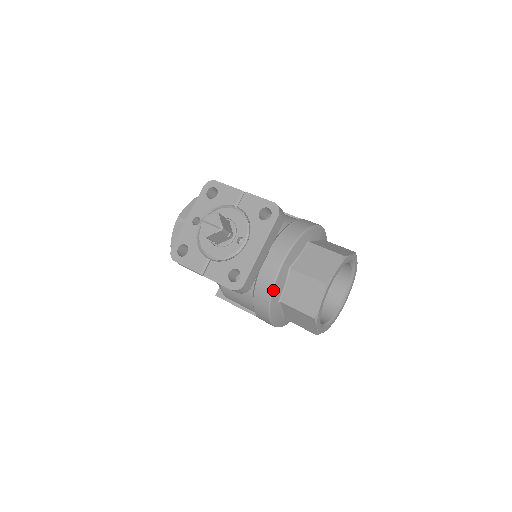
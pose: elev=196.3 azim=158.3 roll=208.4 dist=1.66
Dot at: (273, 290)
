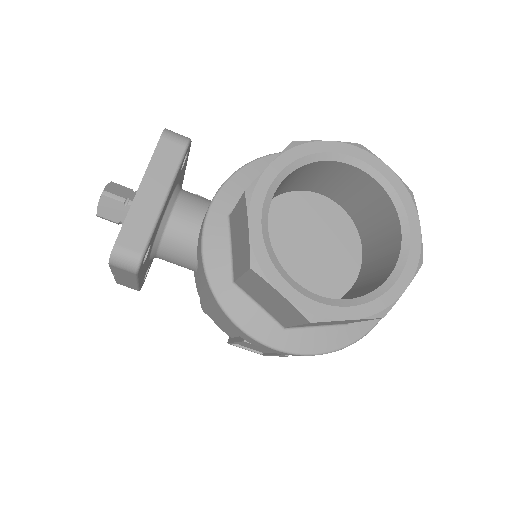
Dot at: (204, 259)
